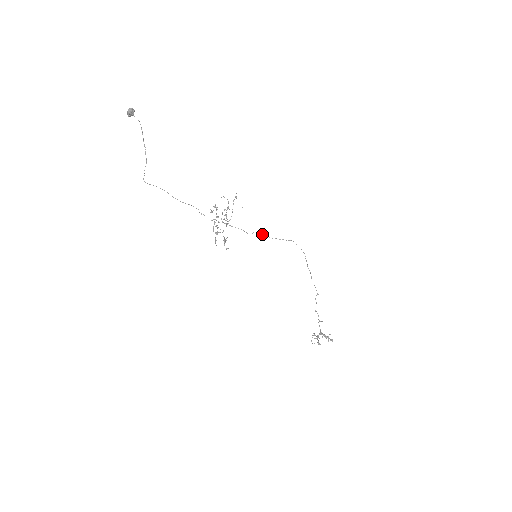
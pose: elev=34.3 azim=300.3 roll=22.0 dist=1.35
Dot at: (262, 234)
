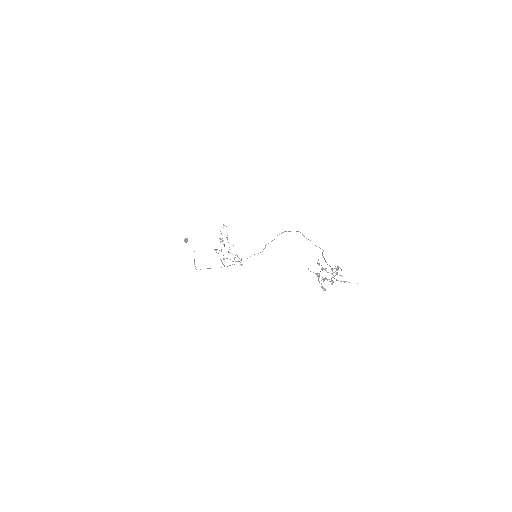
Dot at: (265, 245)
